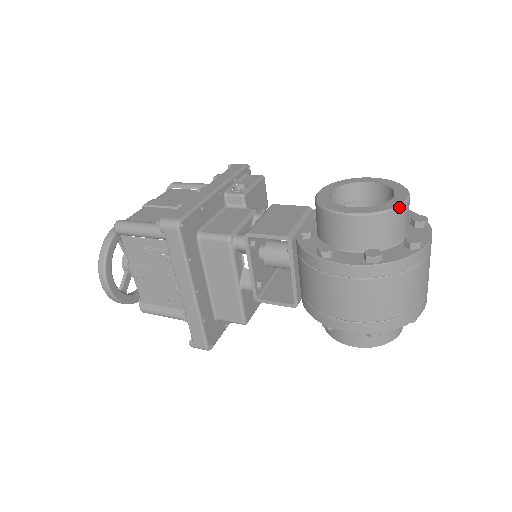
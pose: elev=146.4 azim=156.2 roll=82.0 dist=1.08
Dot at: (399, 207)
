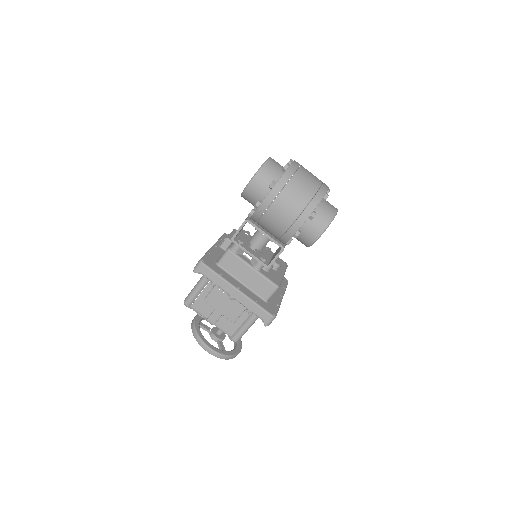
Dot at: (266, 162)
